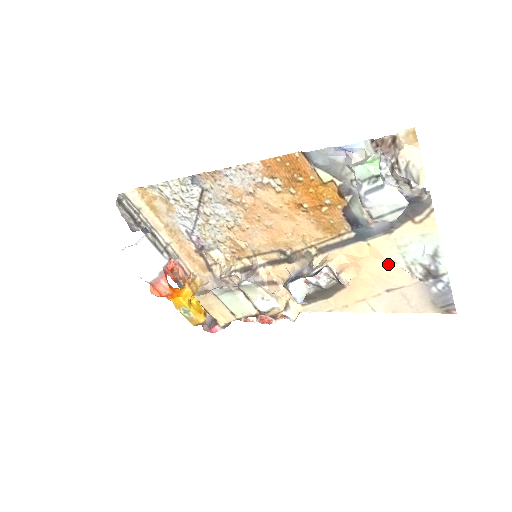
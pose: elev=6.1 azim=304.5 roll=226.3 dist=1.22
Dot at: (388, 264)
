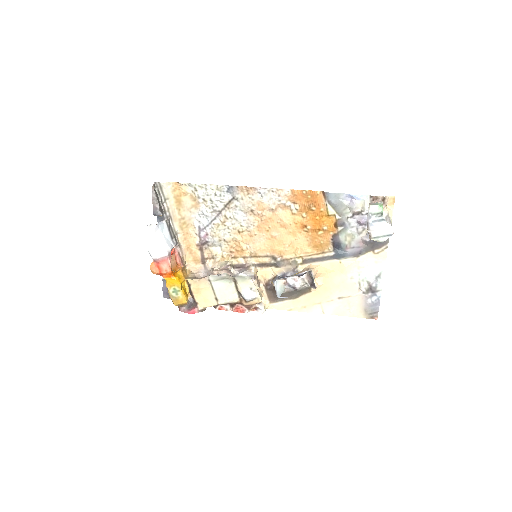
Dot at: (347, 278)
